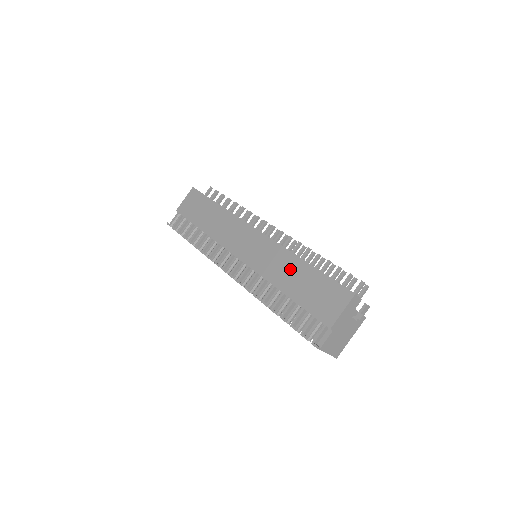
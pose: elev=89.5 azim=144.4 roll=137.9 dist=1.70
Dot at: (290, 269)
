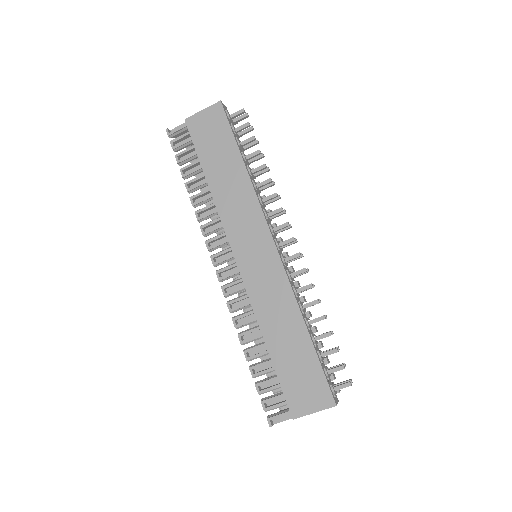
Dot at: (286, 324)
